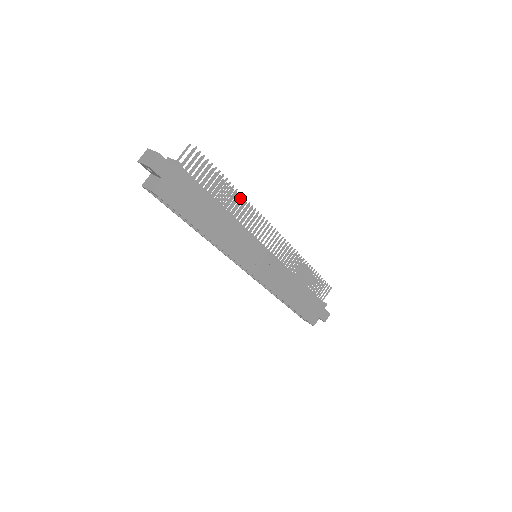
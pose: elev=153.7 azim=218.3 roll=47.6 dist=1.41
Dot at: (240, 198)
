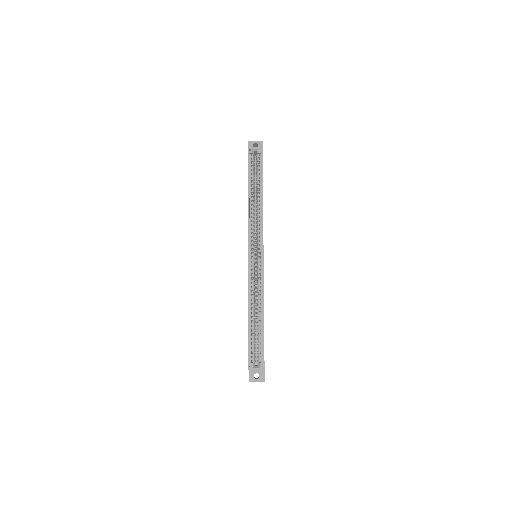
Dot at: occluded
